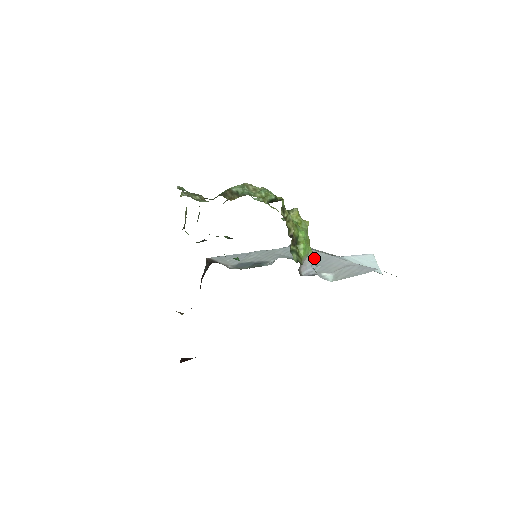
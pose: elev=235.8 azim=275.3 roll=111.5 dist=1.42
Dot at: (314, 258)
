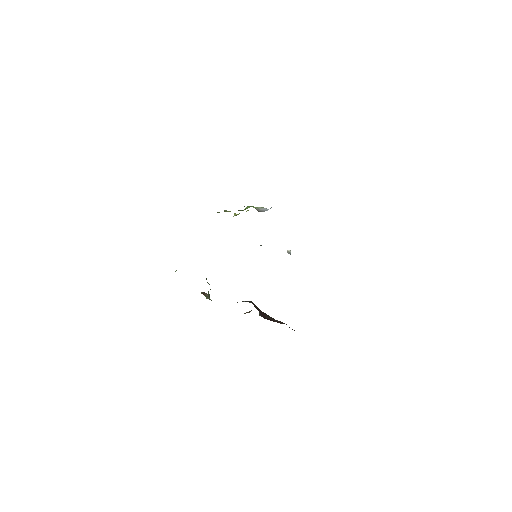
Dot at: occluded
